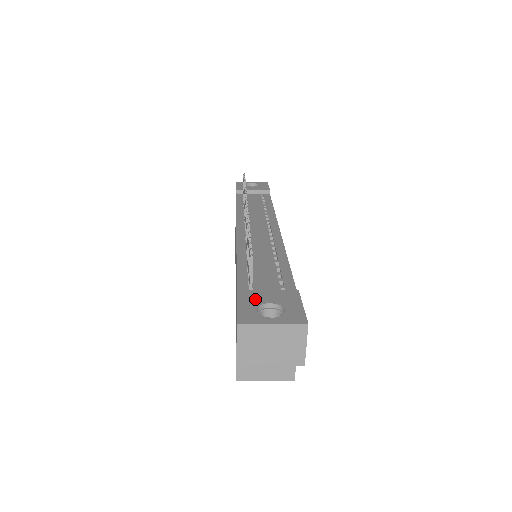
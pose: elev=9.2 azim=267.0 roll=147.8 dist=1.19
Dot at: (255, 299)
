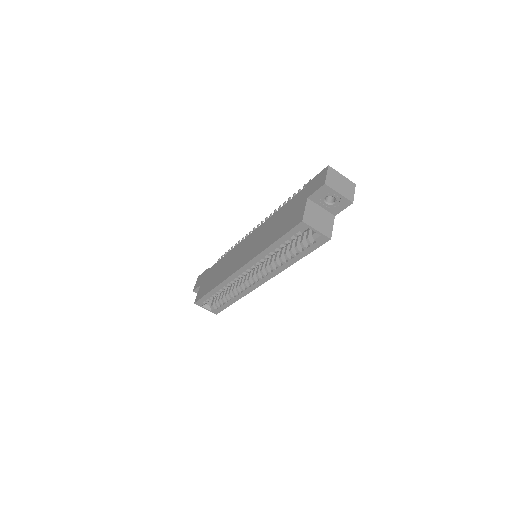
Dot at: occluded
